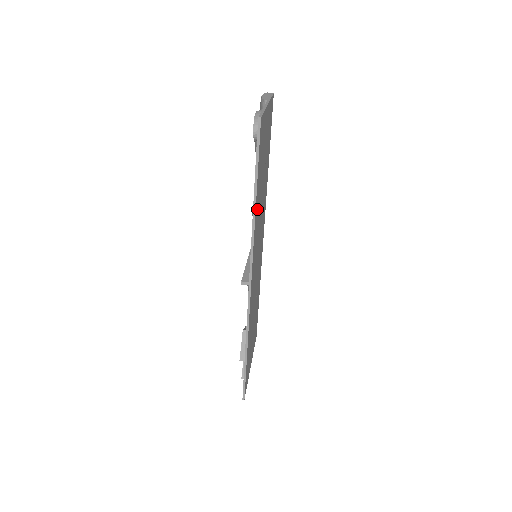
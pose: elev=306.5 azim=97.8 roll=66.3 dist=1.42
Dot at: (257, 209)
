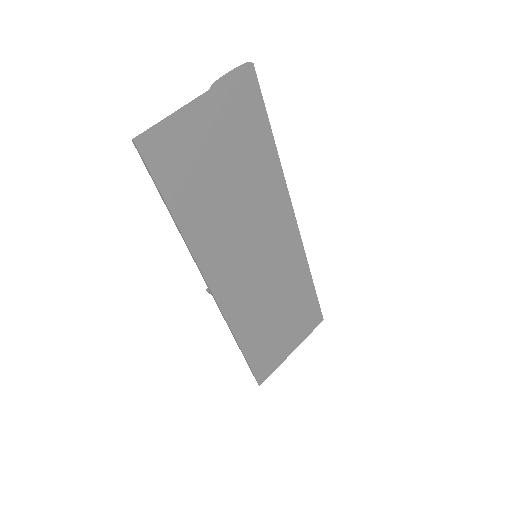
Dot at: (198, 224)
